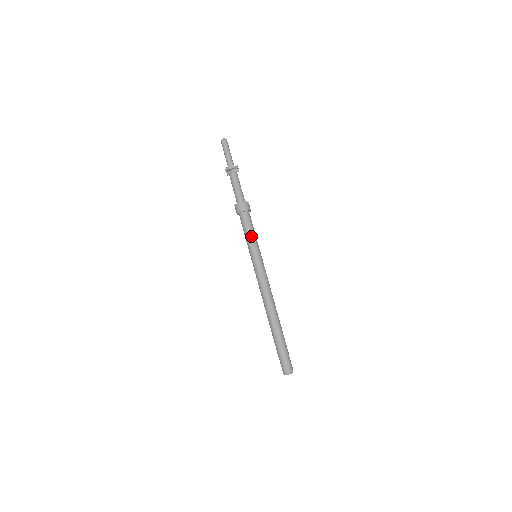
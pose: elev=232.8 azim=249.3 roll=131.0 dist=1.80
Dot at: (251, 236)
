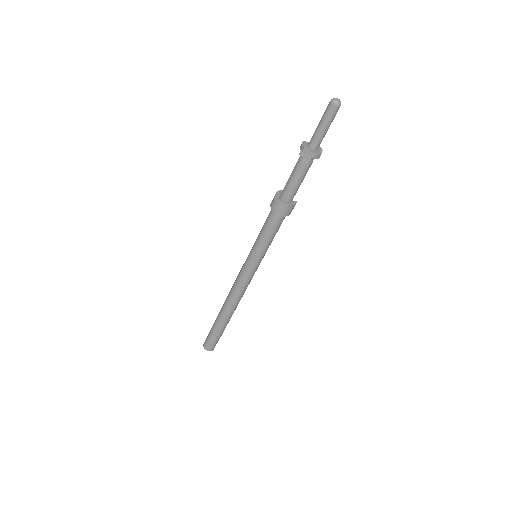
Dot at: (270, 242)
